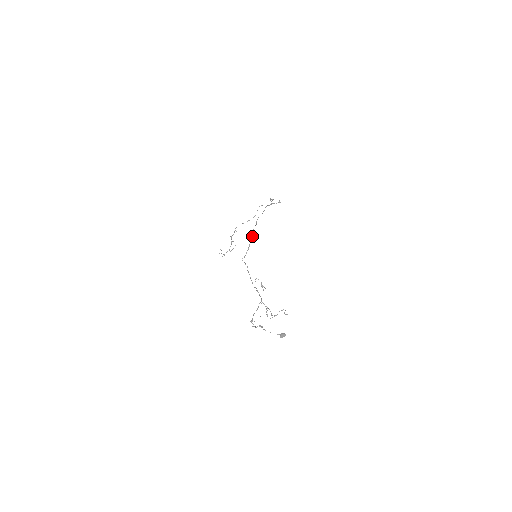
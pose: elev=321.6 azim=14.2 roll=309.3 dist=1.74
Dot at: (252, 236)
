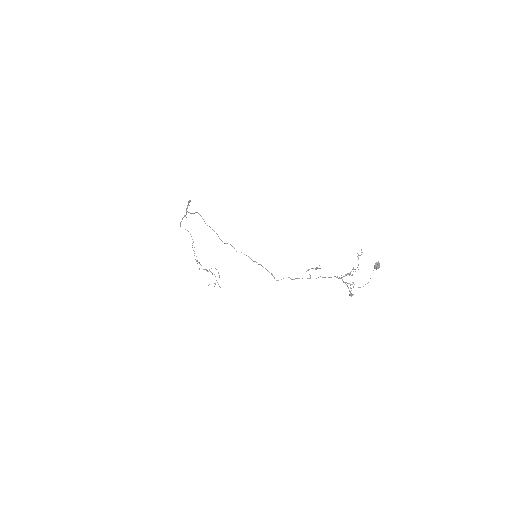
Dot at: occluded
